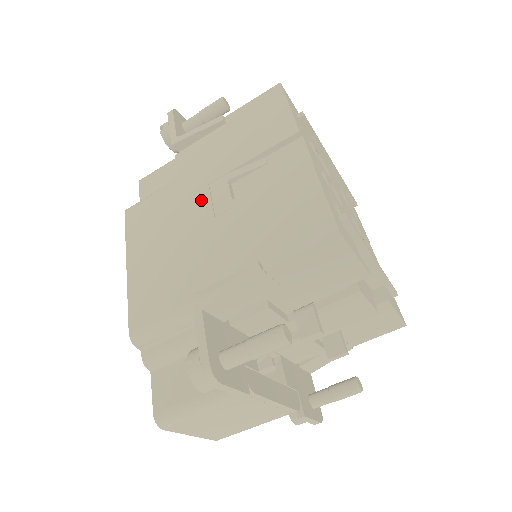
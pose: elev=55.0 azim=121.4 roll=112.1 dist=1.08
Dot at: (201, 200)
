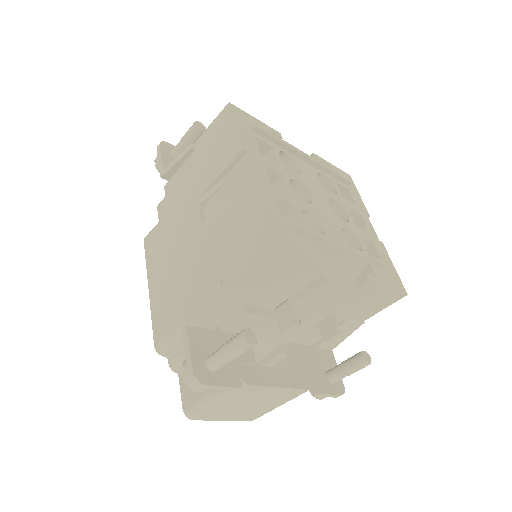
Dot at: (182, 226)
